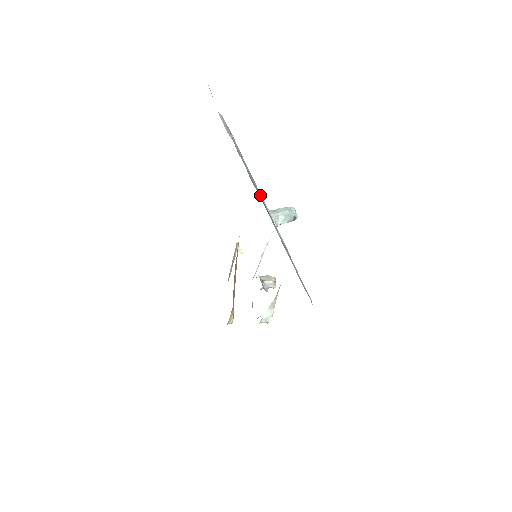
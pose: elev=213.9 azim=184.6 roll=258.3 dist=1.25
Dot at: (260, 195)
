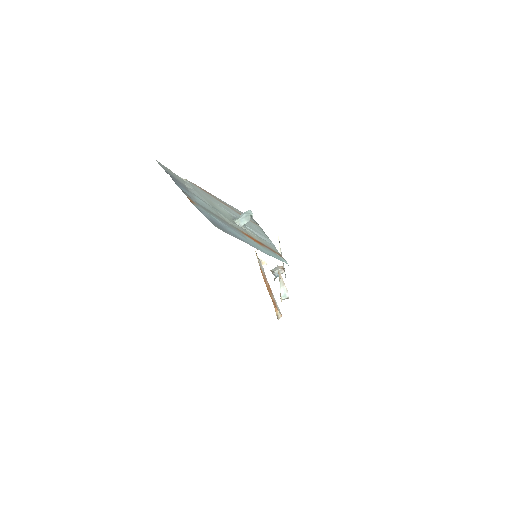
Dot at: (219, 213)
